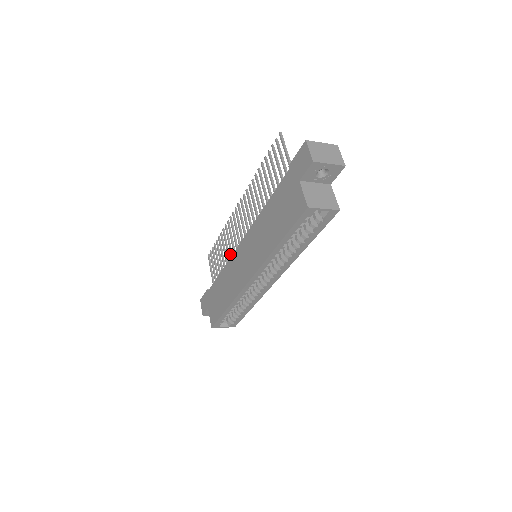
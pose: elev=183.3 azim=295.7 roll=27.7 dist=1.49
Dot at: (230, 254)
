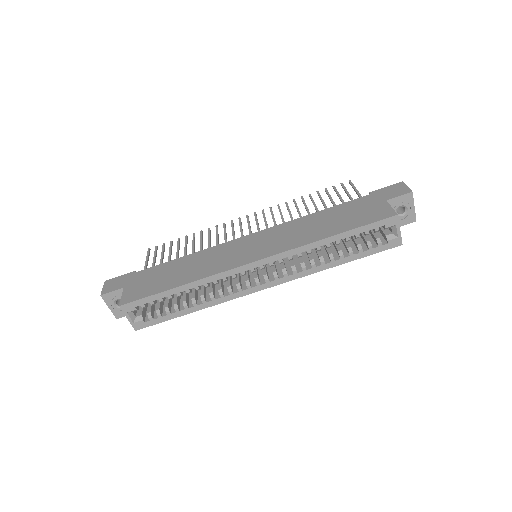
Dot at: (208, 247)
